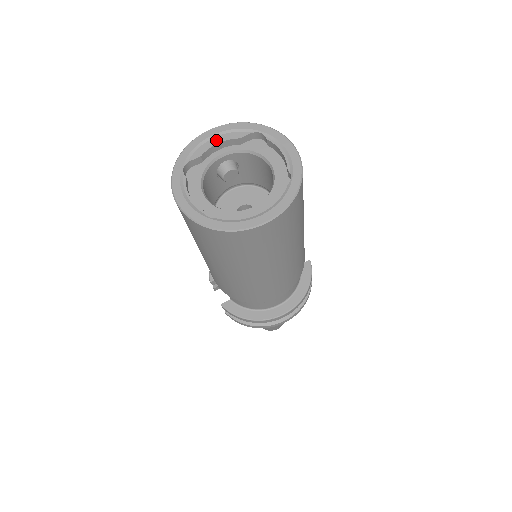
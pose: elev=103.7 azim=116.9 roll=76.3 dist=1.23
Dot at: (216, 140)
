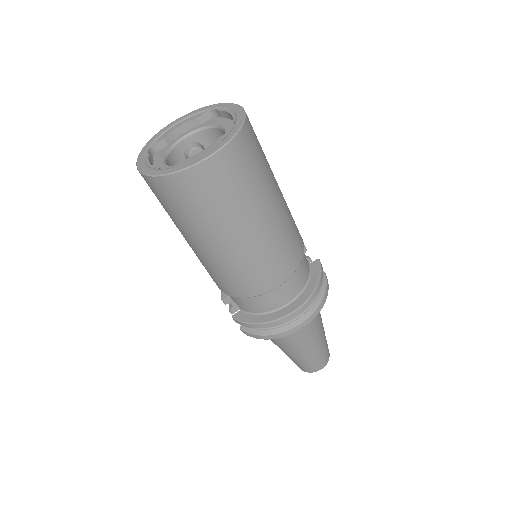
Dot at: (178, 125)
